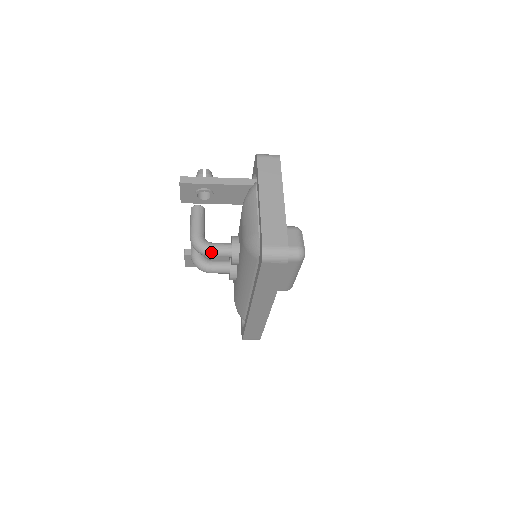
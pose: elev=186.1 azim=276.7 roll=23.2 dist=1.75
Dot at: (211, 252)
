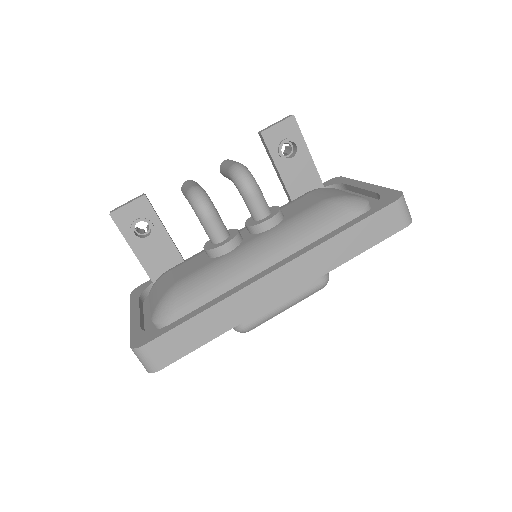
Dot at: (258, 190)
